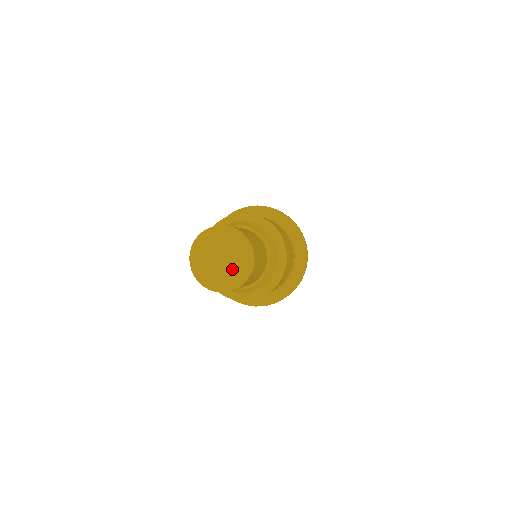
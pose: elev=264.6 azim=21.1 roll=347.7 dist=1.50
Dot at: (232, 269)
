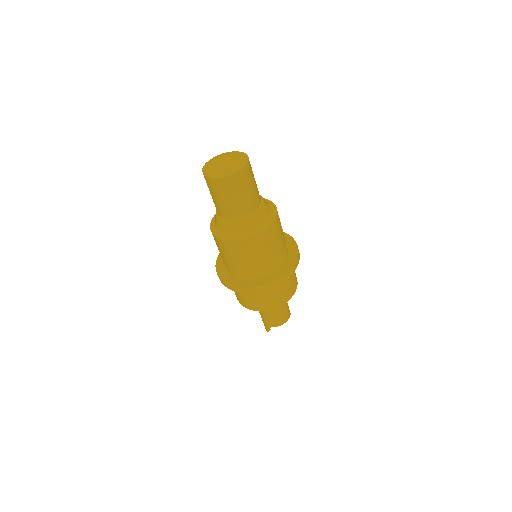
Dot at: (226, 167)
